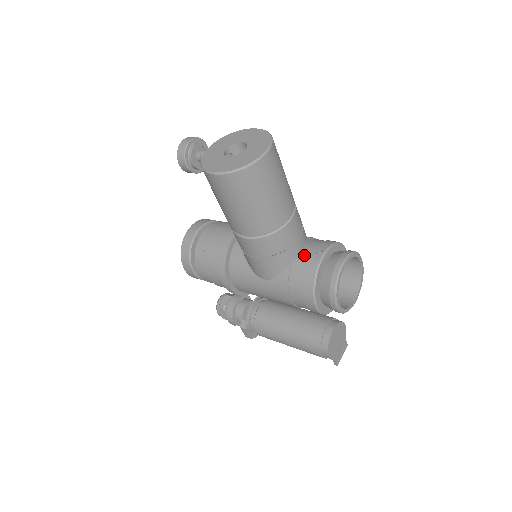
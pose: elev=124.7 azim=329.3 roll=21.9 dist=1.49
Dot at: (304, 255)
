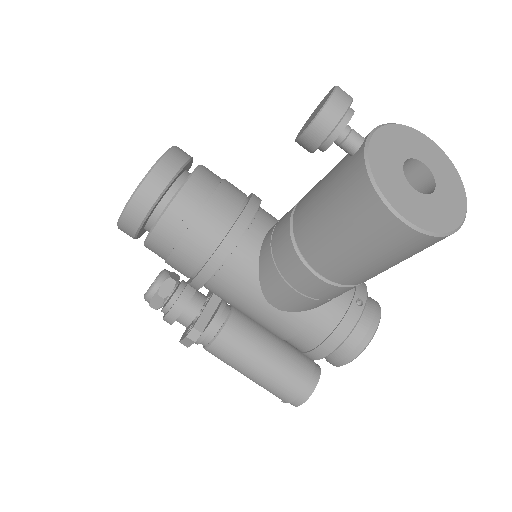
Dot at: (341, 299)
